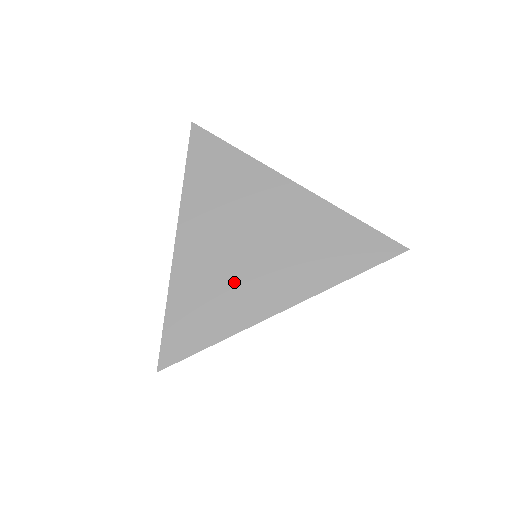
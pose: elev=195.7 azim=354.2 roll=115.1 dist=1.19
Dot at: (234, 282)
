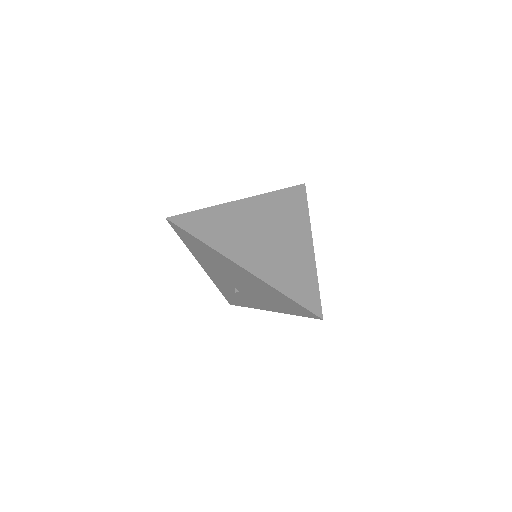
Dot at: (240, 236)
